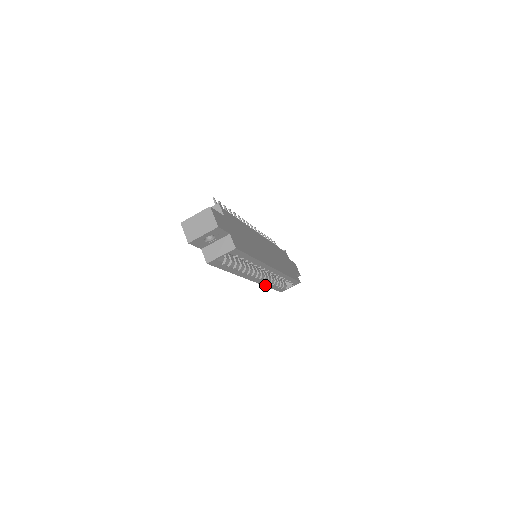
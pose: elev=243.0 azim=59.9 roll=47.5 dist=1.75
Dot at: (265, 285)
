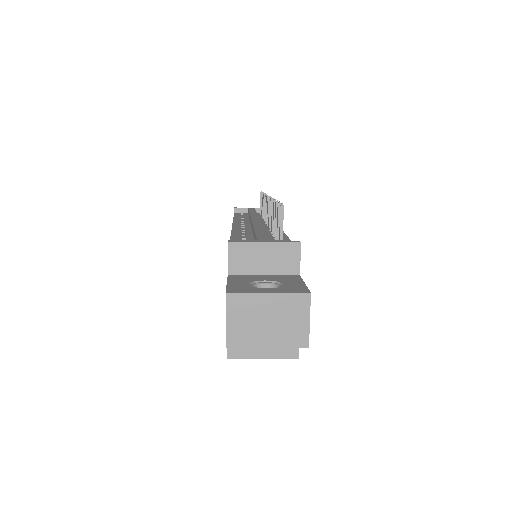
Dot at: occluded
